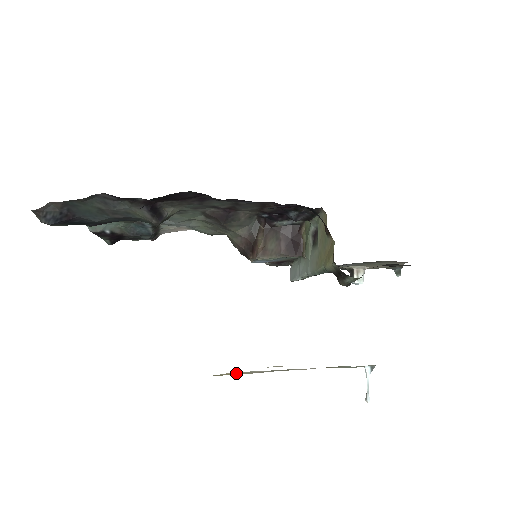
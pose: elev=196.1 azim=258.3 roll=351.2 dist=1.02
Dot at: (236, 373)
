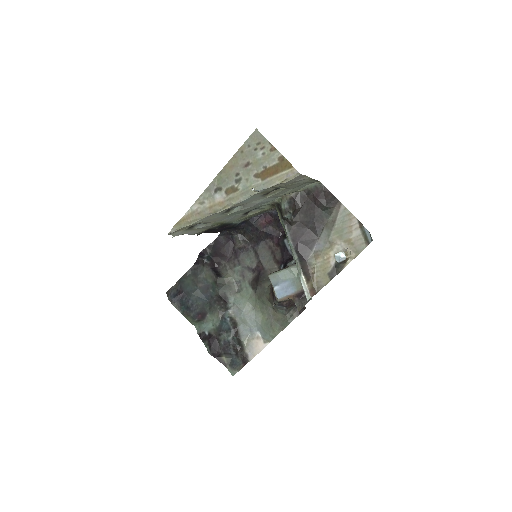
Dot at: (186, 217)
